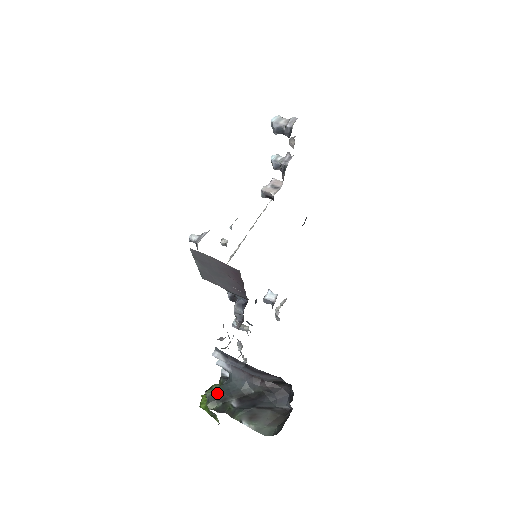
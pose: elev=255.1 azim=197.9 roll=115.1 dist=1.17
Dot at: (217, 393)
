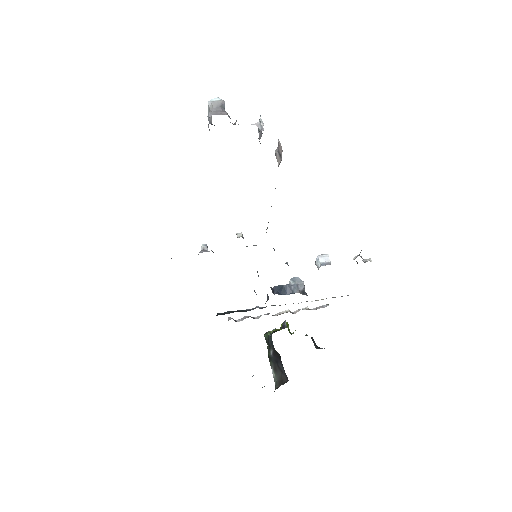
Dot at: (268, 339)
